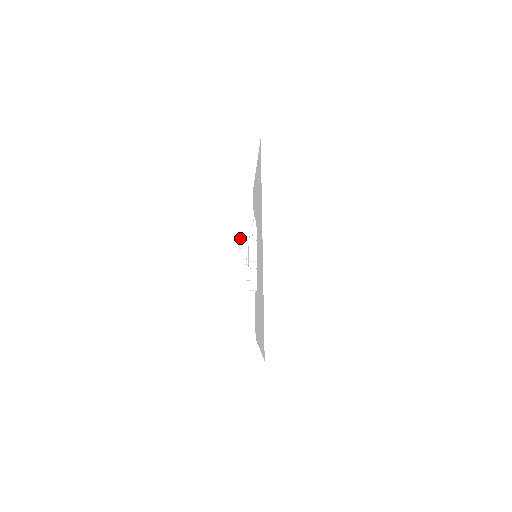
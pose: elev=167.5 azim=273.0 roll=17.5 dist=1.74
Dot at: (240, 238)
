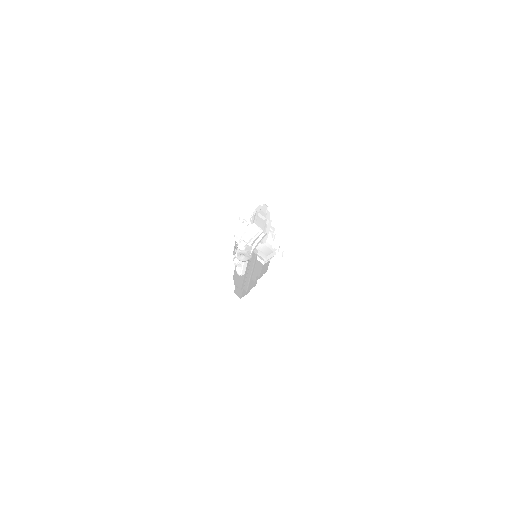
Dot at: (244, 248)
